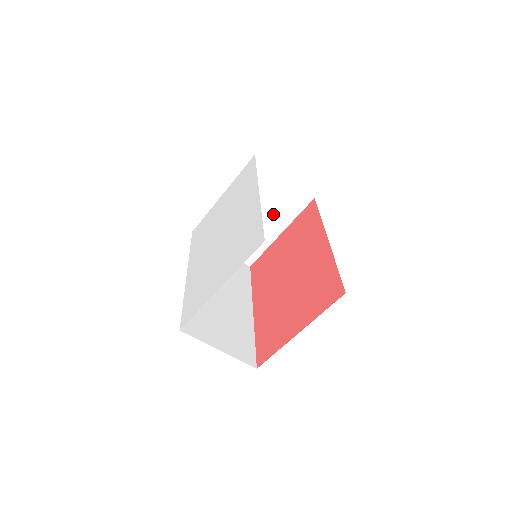
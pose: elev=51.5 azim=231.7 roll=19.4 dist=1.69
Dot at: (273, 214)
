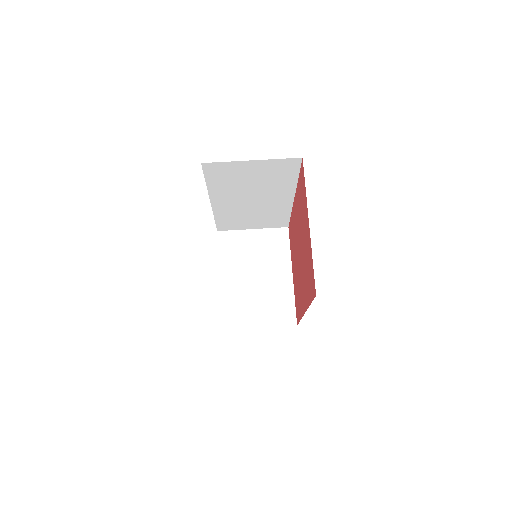
Dot at: (271, 264)
